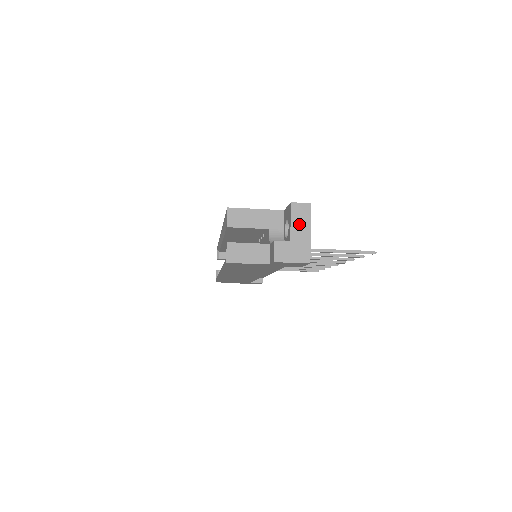
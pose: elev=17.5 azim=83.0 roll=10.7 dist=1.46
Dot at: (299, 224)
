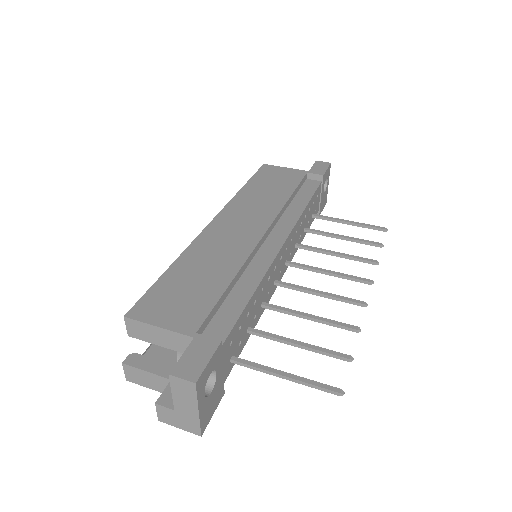
Dot at: (183, 399)
